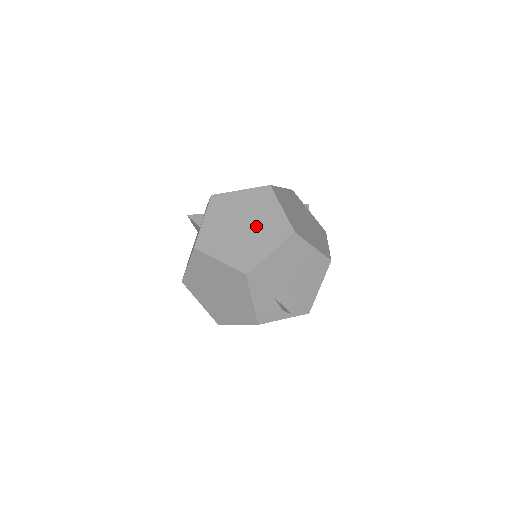
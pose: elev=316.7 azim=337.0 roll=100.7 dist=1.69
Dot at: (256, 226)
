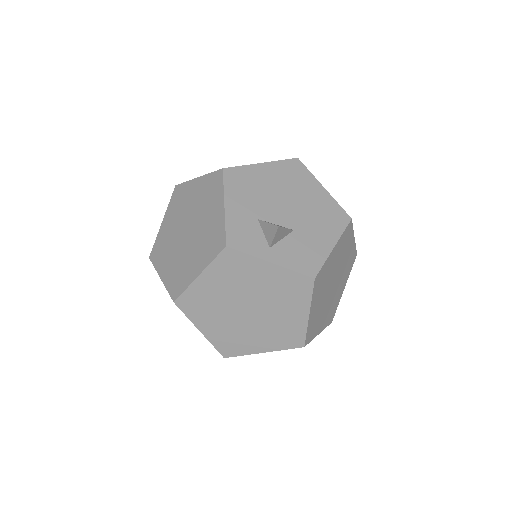
Dot at: occluded
